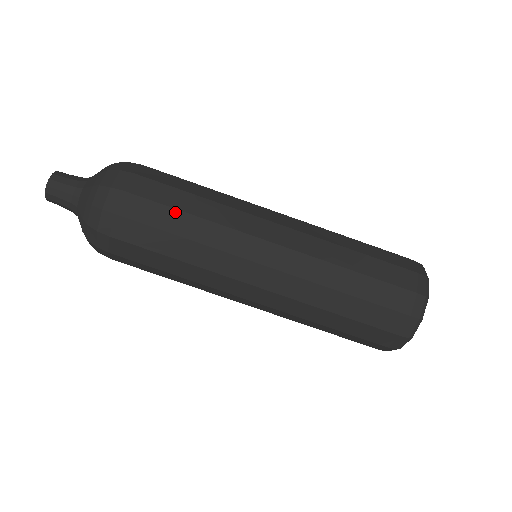
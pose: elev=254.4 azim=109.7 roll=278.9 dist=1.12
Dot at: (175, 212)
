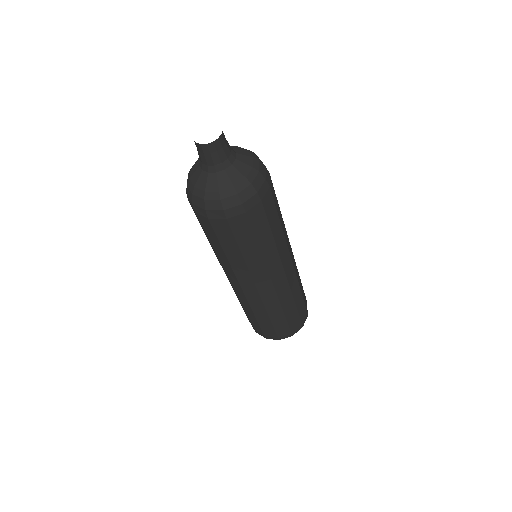
Dot at: (277, 217)
